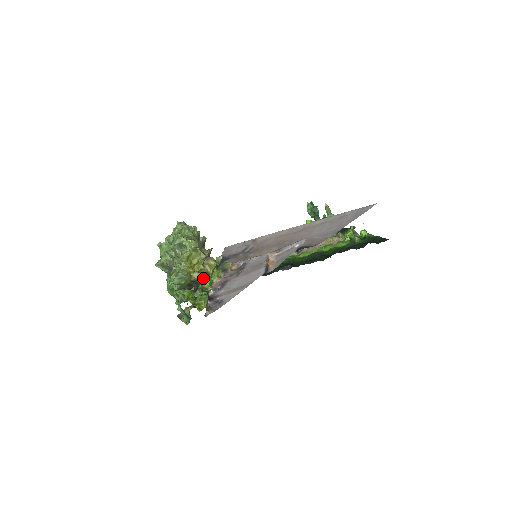
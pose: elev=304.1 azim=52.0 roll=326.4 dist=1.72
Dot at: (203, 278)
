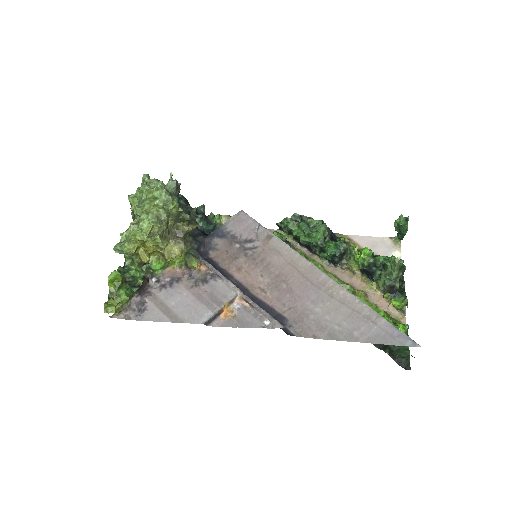
Dot at: (159, 256)
